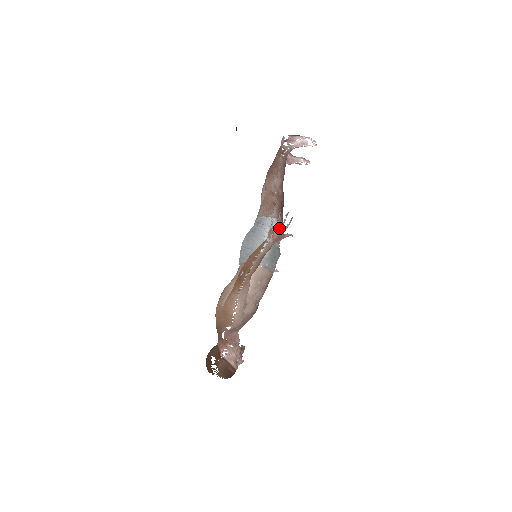
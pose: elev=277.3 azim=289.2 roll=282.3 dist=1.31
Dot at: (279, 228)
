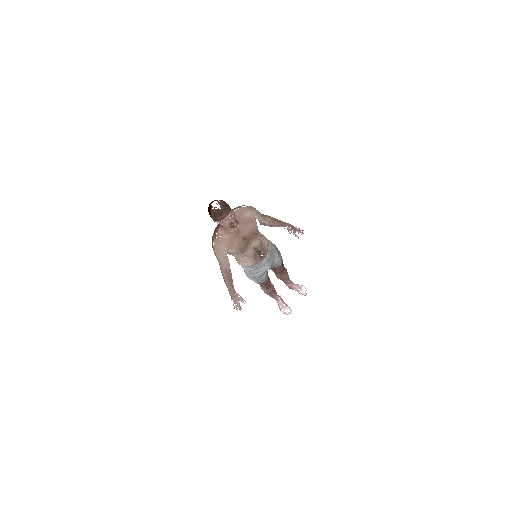
Dot at: (281, 256)
